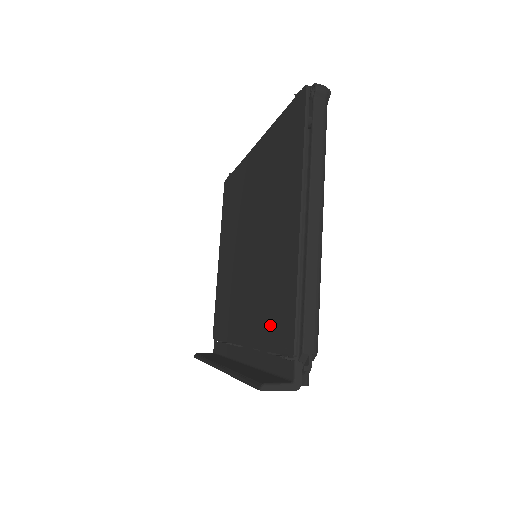
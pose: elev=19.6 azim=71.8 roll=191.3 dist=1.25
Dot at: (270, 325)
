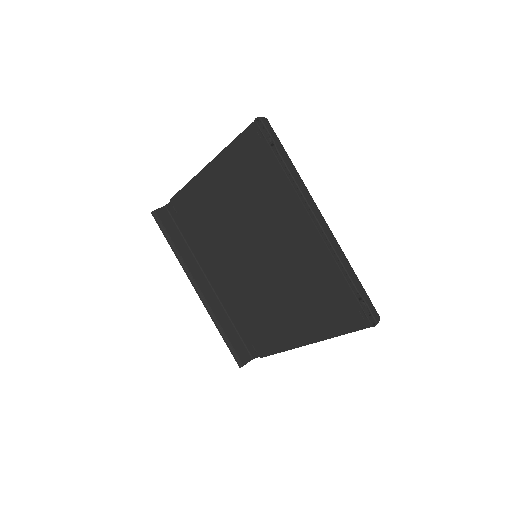
Dot at: (251, 324)
